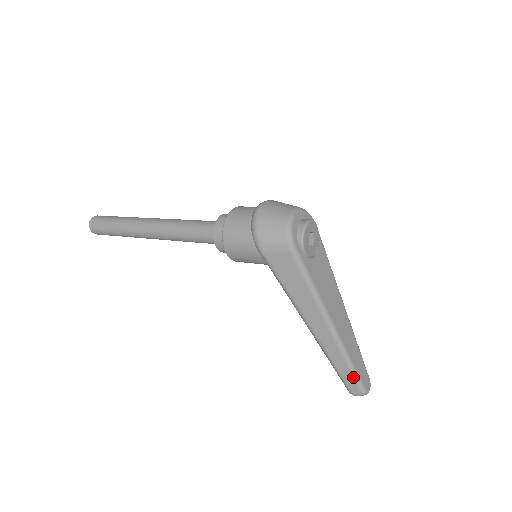
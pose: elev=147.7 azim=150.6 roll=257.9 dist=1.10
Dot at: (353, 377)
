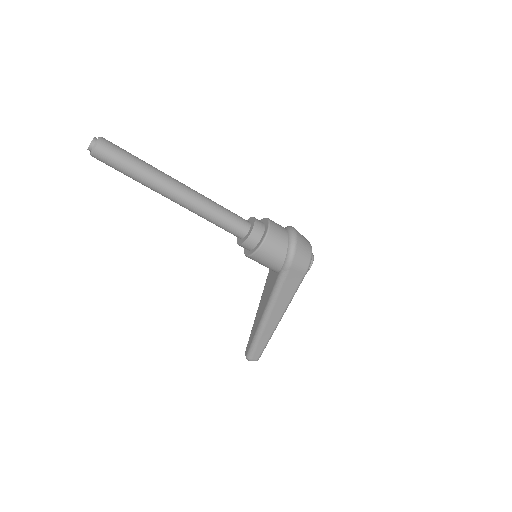
Dot at: (262, 350)
